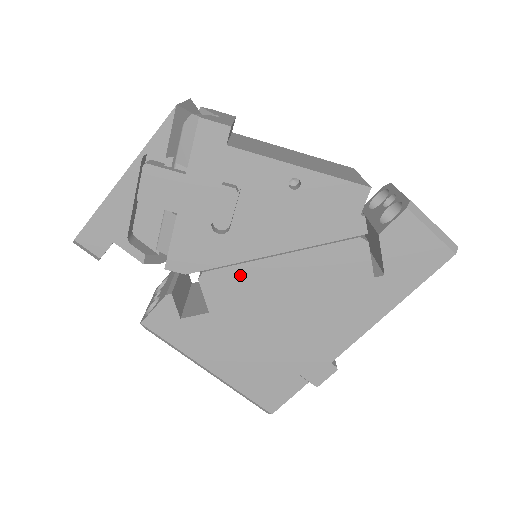
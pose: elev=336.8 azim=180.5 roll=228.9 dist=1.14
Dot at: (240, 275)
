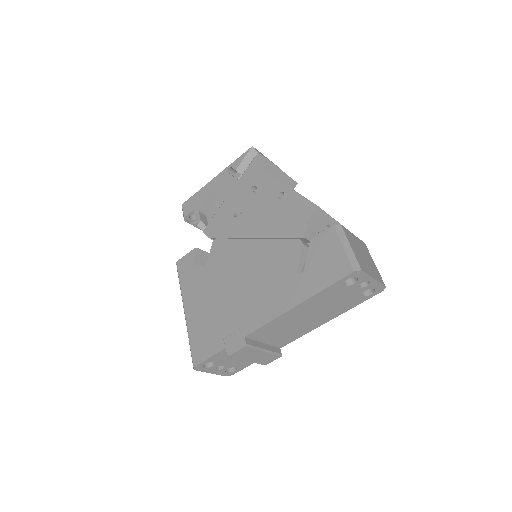
Dot at: (231, 246)
